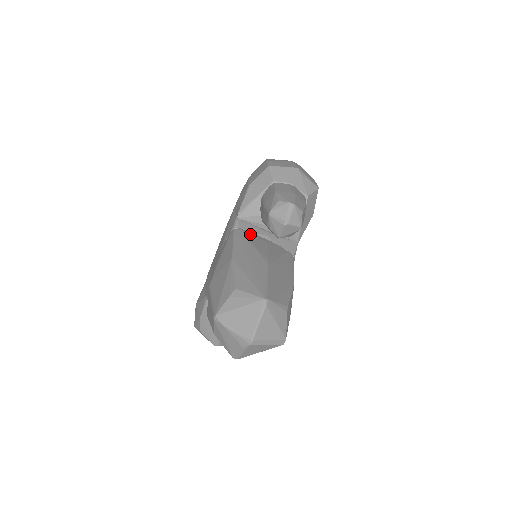
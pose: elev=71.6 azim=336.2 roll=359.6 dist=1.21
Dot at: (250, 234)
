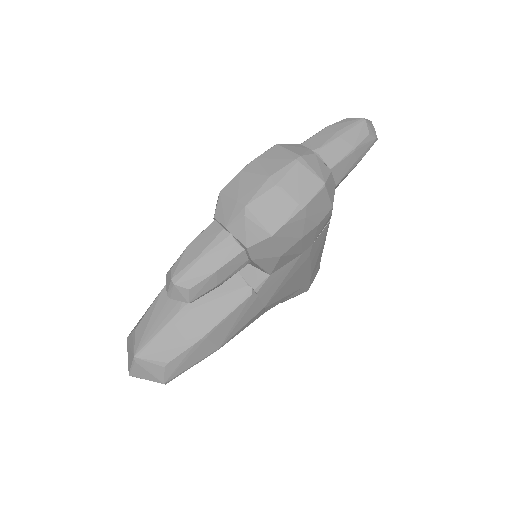
Dot at: occluded
